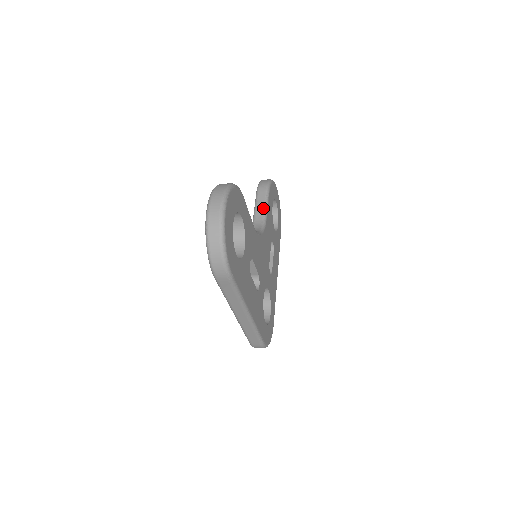
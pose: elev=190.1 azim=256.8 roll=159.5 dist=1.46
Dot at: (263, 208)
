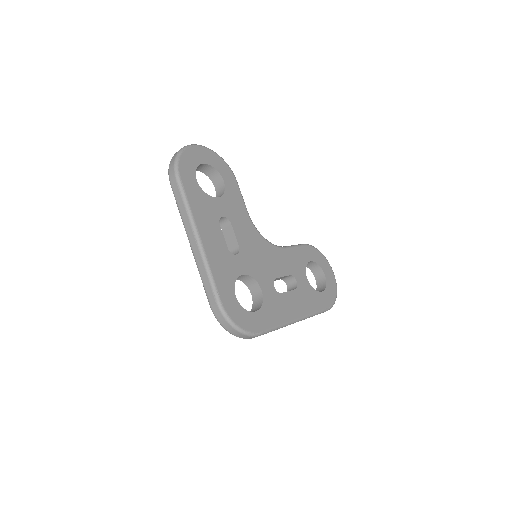
Dot at: occluded
